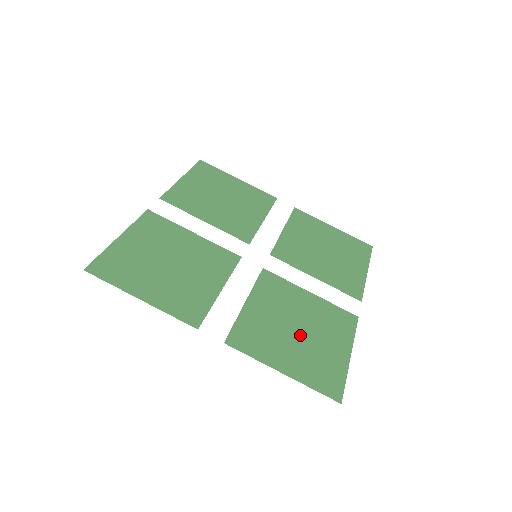
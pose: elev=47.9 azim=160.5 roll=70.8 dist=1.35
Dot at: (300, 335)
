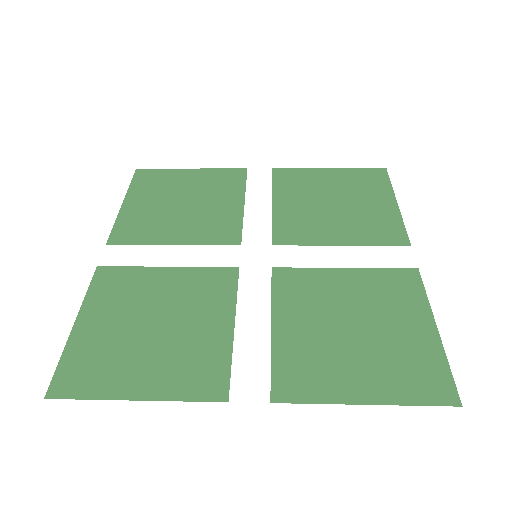
Dot at: (361, 335)
